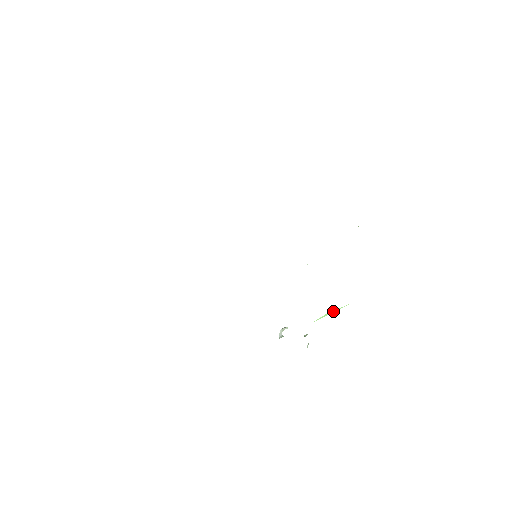
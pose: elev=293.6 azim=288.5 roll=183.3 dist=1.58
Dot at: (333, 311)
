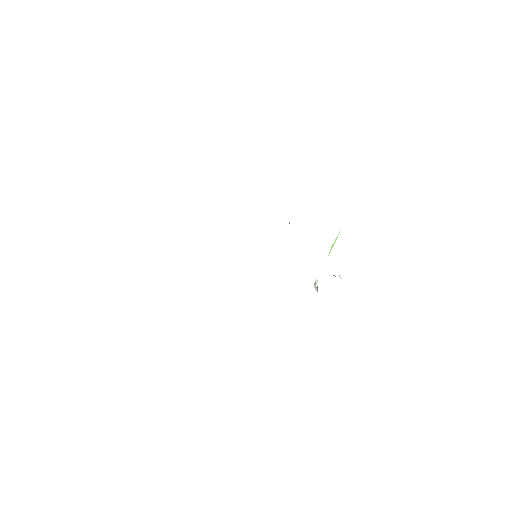
Dot at: (335, 239)
